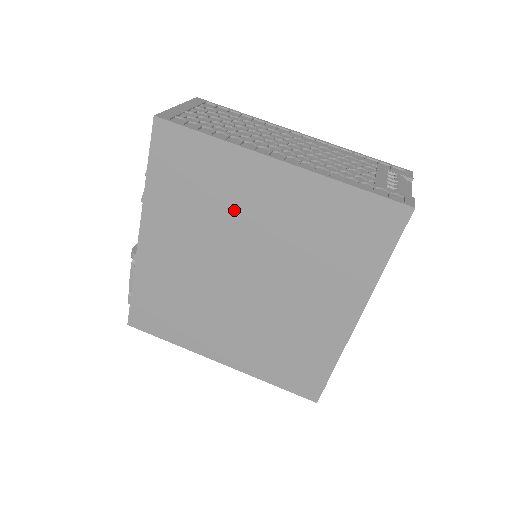
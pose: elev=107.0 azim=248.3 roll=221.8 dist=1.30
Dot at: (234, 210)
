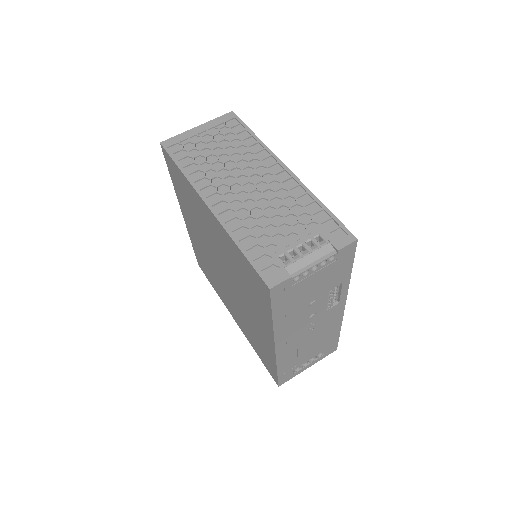
Dot at: (204, 226)
